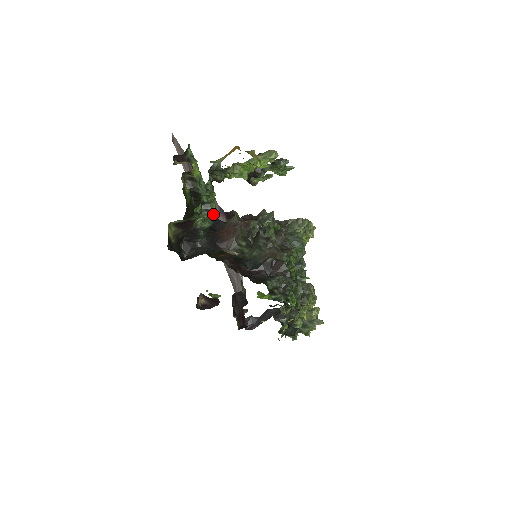
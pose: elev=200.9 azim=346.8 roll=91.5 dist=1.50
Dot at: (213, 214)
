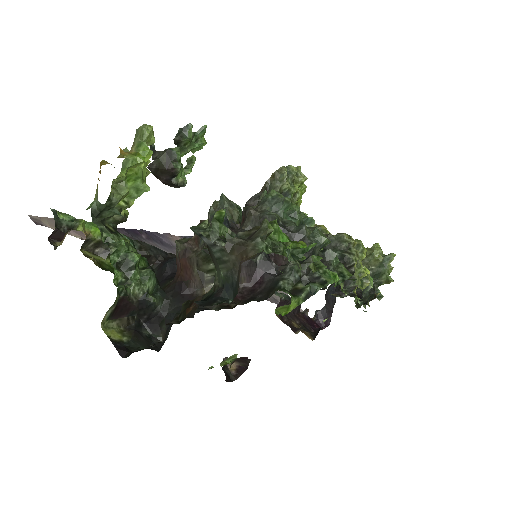
Dot at: (166, 256)
